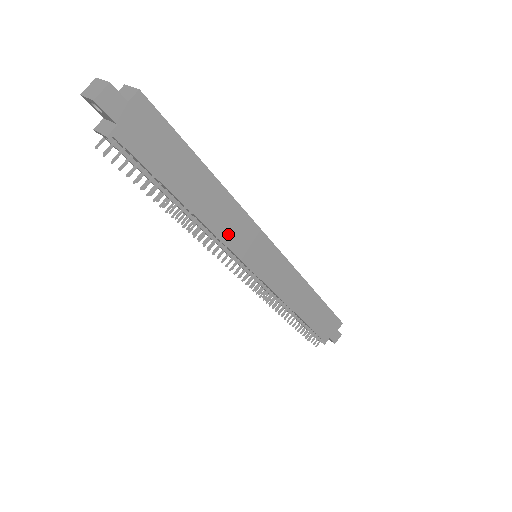
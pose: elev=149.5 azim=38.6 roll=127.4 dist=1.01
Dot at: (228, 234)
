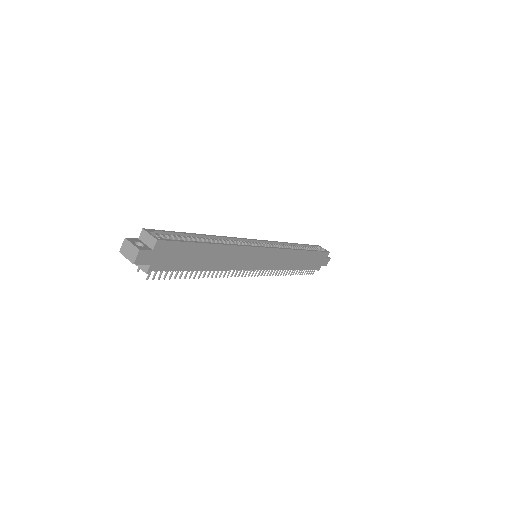
Dot at: (234, 264)
